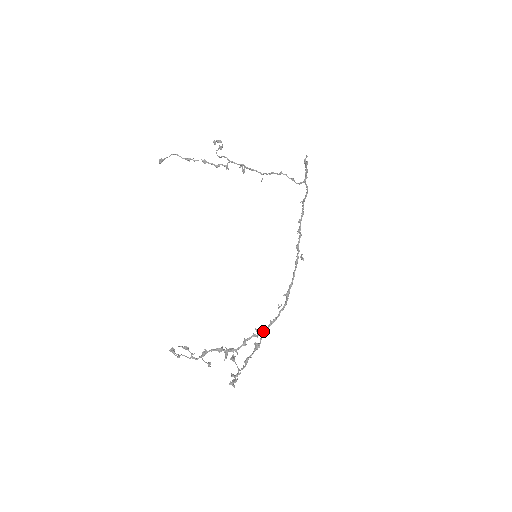
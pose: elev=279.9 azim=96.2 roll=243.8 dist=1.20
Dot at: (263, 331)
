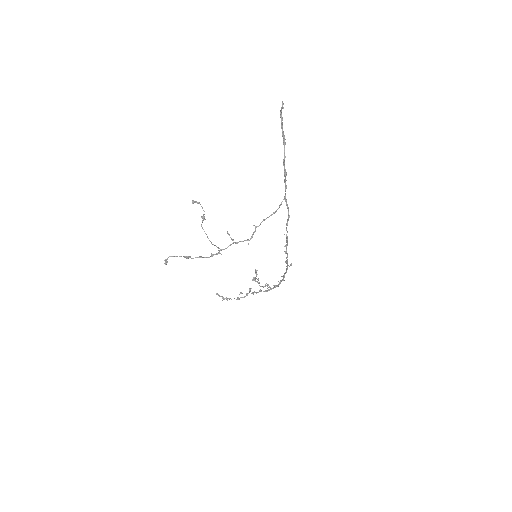
Dot at: (271, 289)
